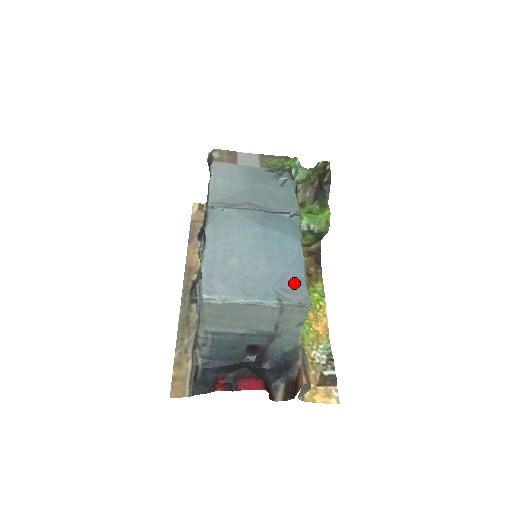
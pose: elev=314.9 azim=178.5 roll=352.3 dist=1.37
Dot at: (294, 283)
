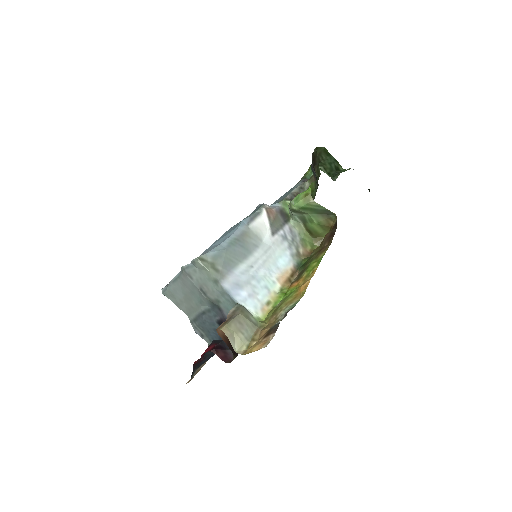
Dot at: (205, 251)
